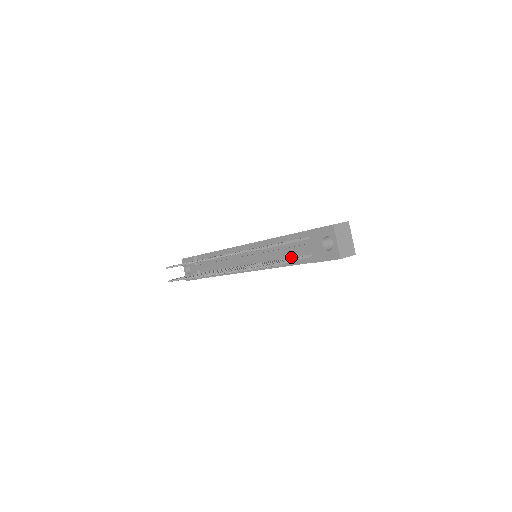
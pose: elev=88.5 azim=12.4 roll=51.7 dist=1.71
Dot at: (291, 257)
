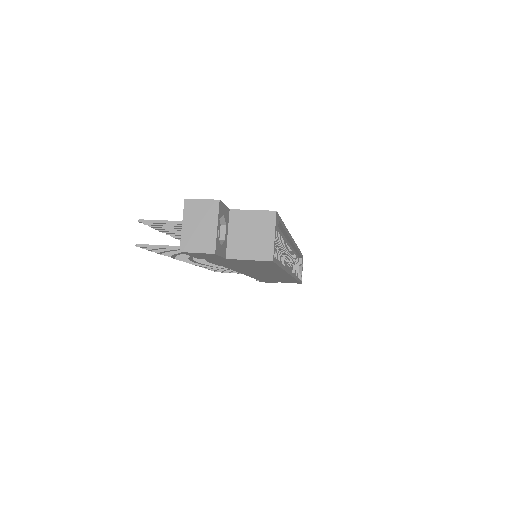
Dot at: occluded
